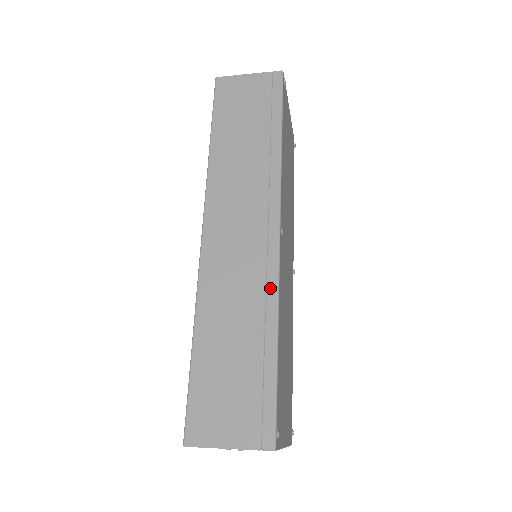
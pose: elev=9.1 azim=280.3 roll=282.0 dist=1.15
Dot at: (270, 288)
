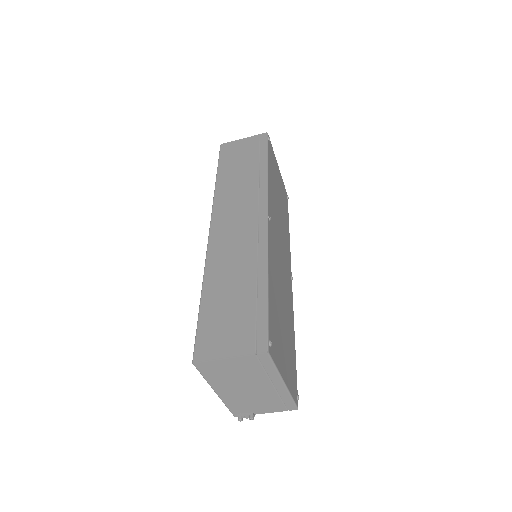
Dot at: (261, 250)
